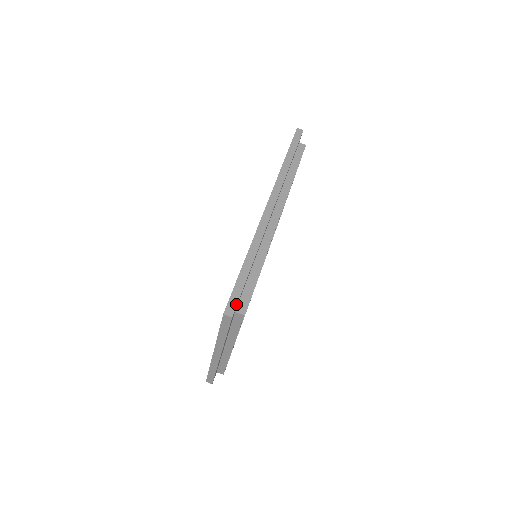
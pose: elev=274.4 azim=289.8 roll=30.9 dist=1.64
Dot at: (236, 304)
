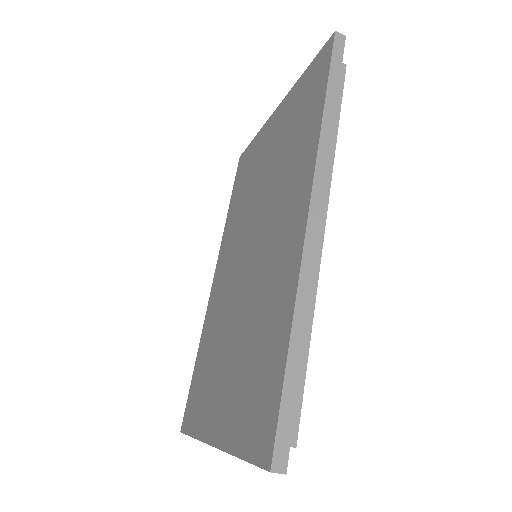
Dot at: (289, 443)
